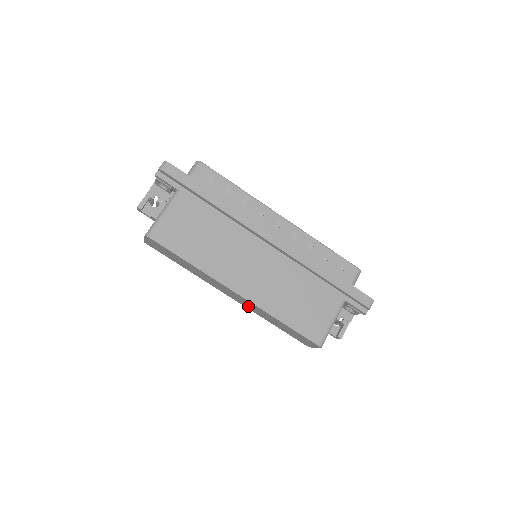
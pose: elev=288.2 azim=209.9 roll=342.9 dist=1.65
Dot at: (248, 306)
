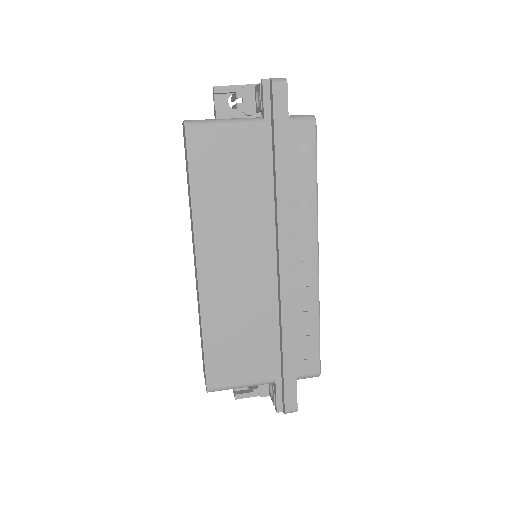
Dot at: occluded
